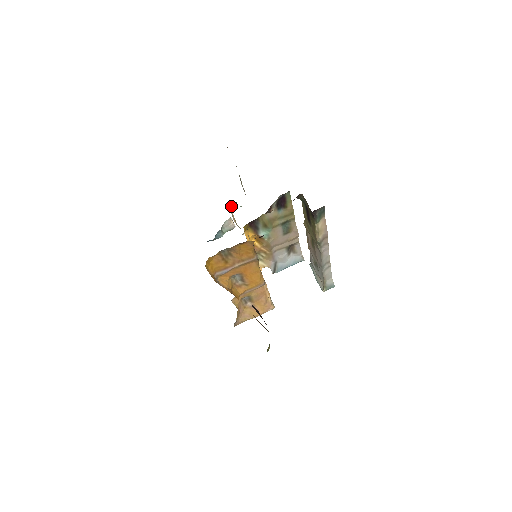
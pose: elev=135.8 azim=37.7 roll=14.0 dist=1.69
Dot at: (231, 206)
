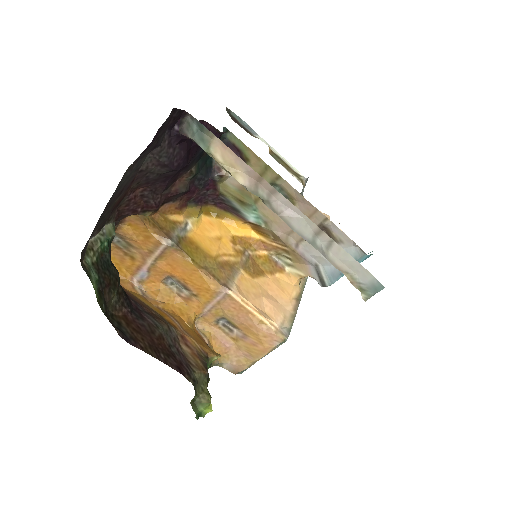
Dot at: occluded
